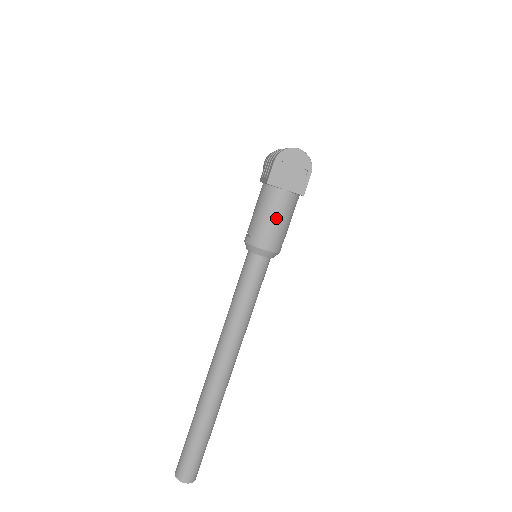
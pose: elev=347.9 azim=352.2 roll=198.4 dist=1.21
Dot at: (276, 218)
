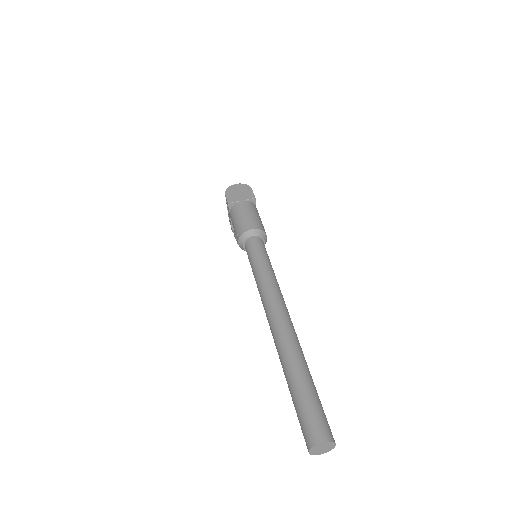
Dot at: (246, 213)
